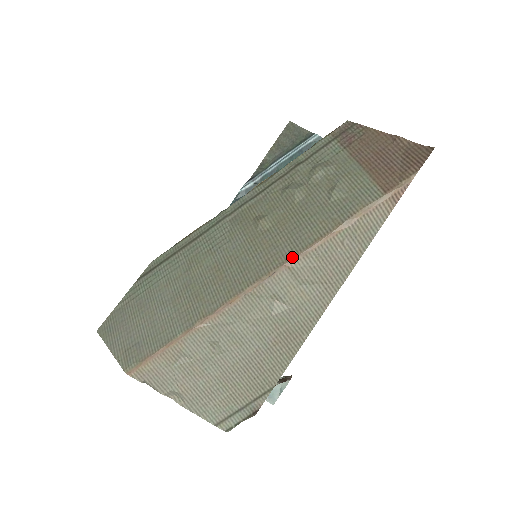
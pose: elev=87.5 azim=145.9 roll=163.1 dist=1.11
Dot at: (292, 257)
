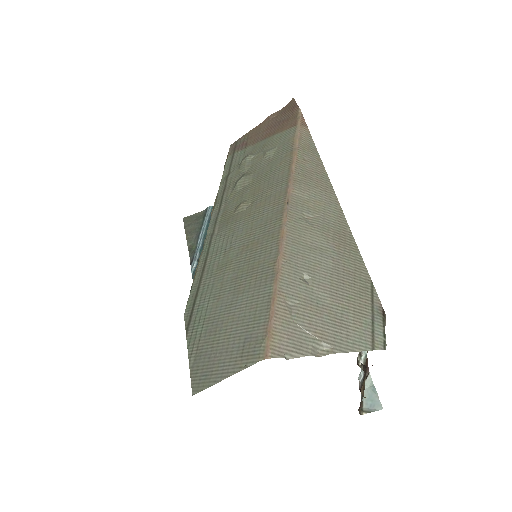
Dot at: (287, 185)
